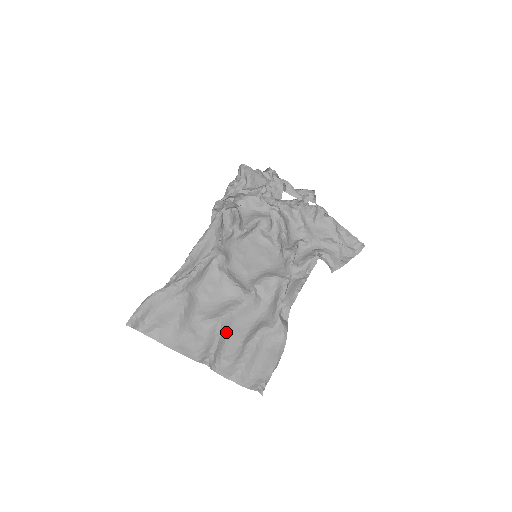
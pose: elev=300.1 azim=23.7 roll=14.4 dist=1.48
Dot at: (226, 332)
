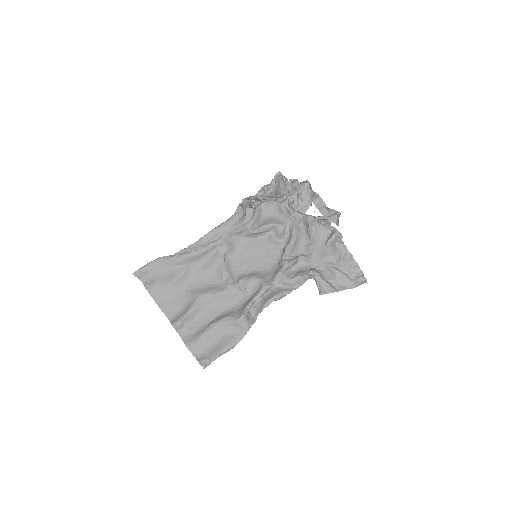
Dot at: (201, 308)
